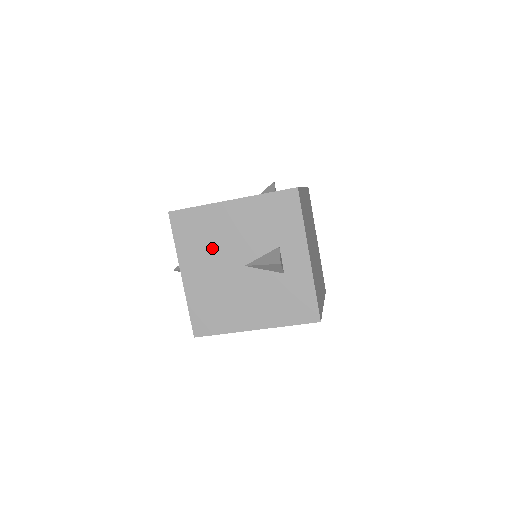
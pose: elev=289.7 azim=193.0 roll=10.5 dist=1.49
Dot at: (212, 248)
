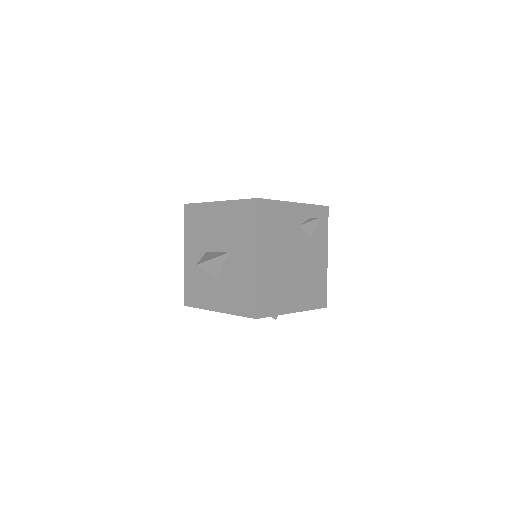
Dot at: occluded
